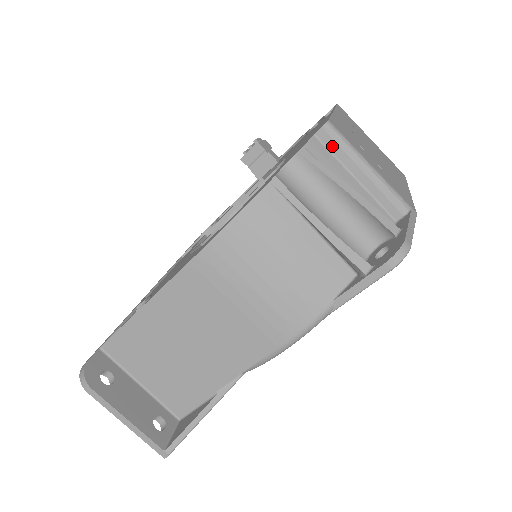
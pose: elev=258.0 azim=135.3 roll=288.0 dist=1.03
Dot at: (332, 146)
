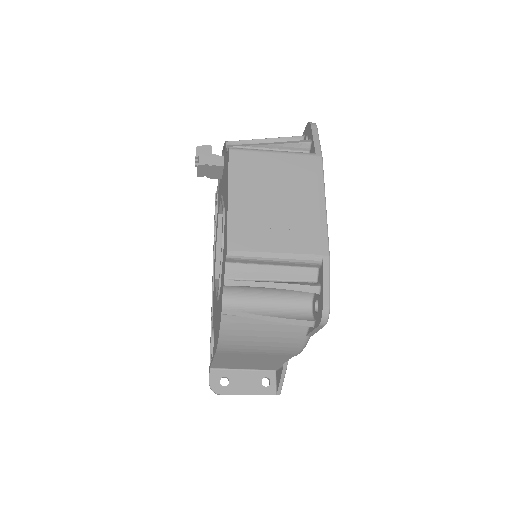
Dot at: (242, 261)
